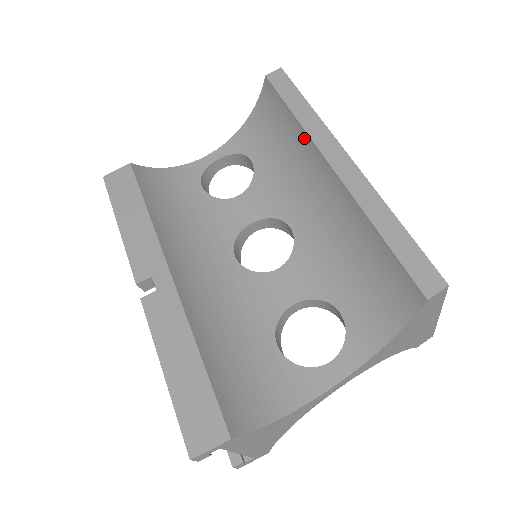
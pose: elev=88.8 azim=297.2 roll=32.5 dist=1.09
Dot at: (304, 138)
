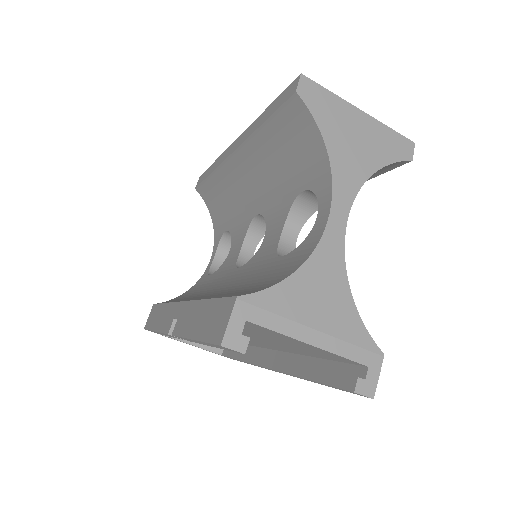
Dot at: (220, 172)
